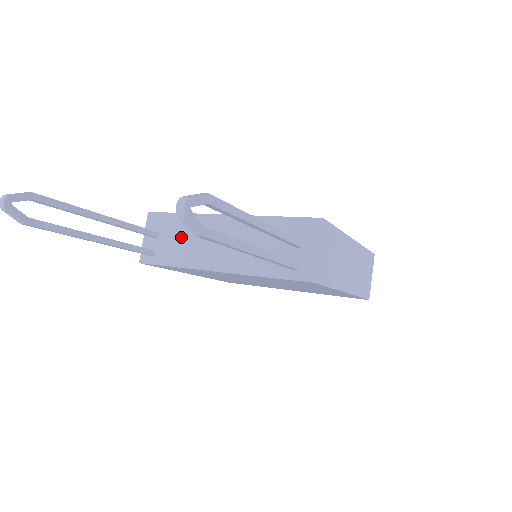
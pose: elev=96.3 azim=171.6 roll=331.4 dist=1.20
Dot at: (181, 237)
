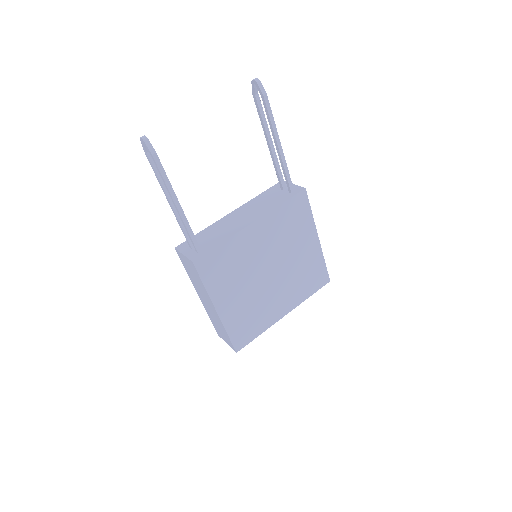
Dot at: (212, 234)
